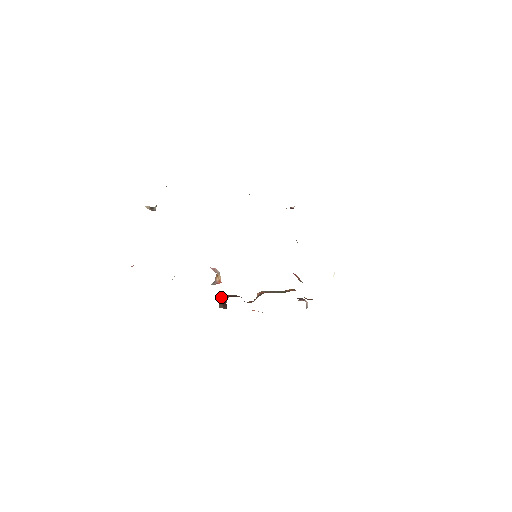
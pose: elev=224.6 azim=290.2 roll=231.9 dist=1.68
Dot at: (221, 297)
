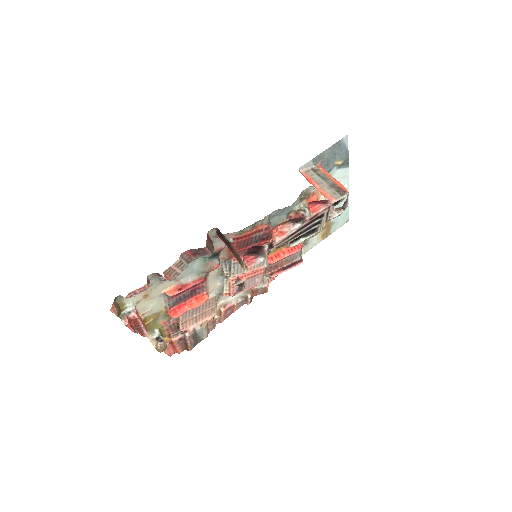
Dot at: occluded
